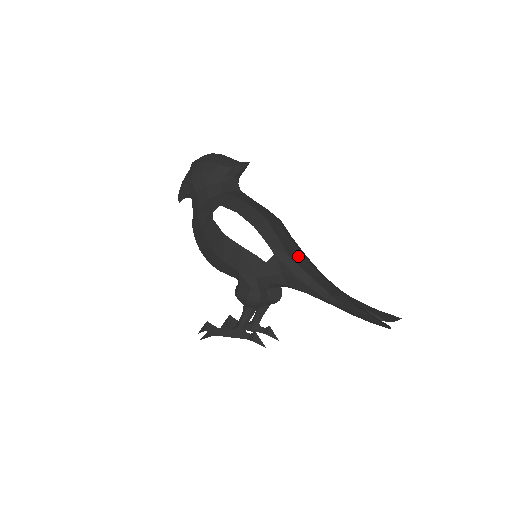
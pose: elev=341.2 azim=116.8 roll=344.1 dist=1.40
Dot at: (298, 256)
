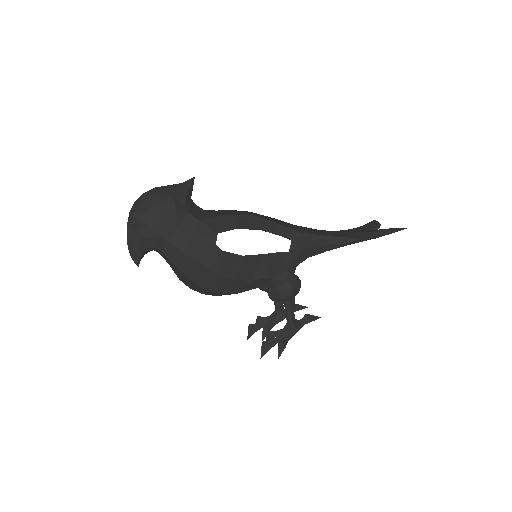
Dot at: (299, 228)
